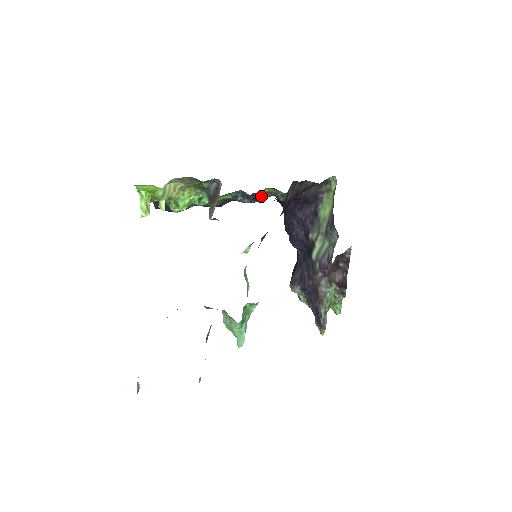
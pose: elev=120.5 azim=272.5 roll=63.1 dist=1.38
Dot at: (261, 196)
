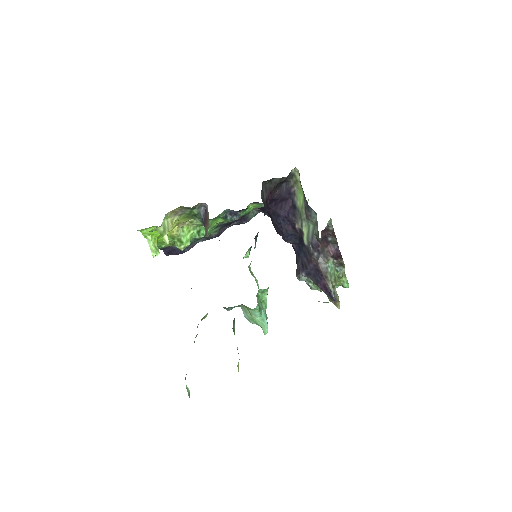
Dot at: (249, 215)
